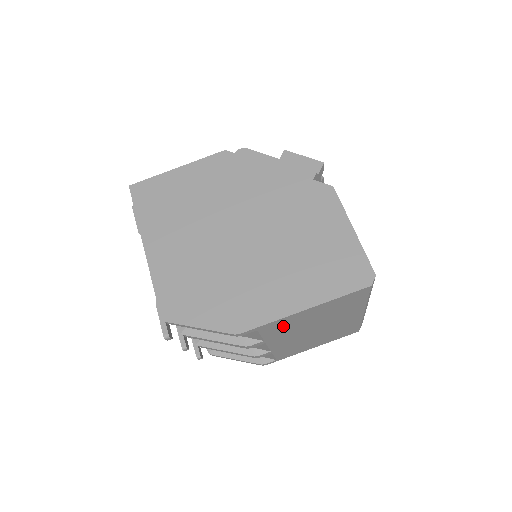
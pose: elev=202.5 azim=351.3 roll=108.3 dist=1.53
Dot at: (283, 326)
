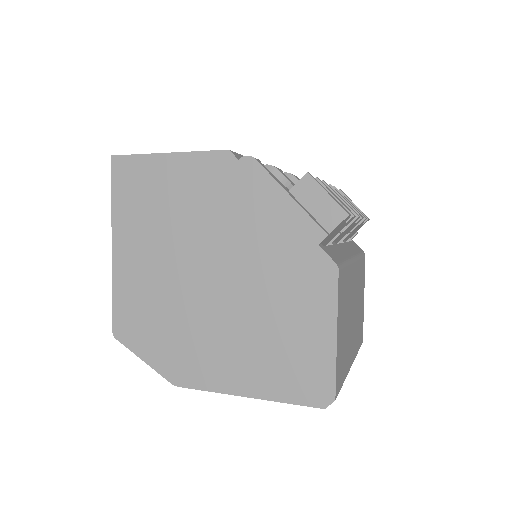
Dot at: occluded
